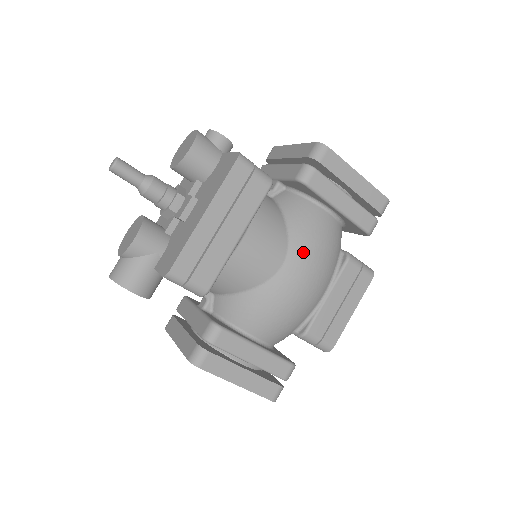
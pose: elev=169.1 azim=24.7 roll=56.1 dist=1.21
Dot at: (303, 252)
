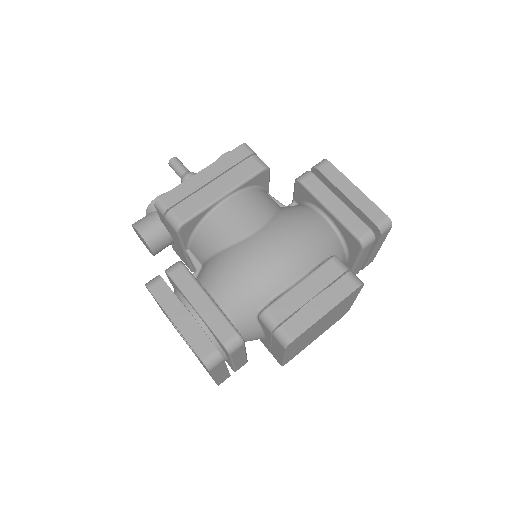
Dot at: (280, 227)
